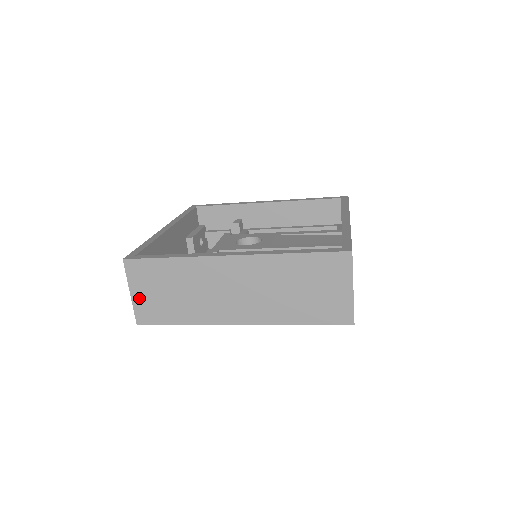
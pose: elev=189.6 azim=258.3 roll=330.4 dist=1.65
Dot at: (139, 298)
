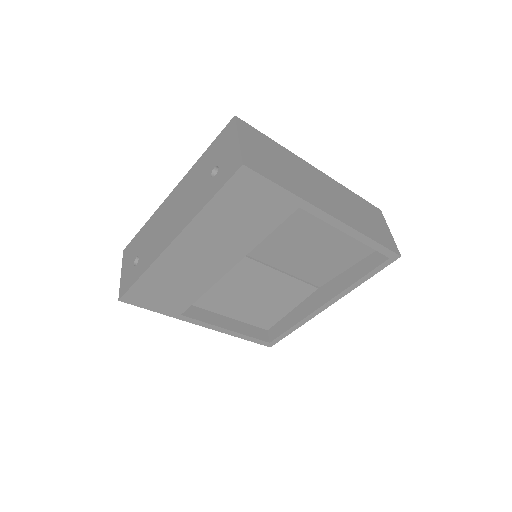
Dot at: (247, 147)
